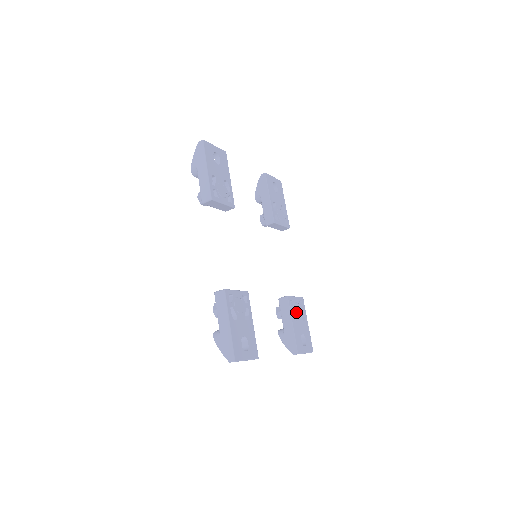
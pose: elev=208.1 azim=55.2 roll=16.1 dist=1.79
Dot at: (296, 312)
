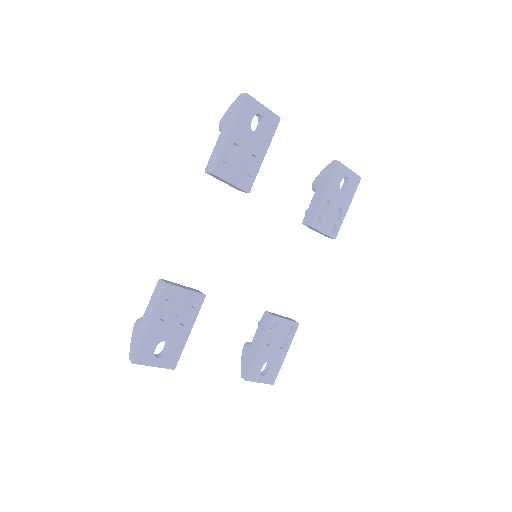
Dot at: (275, 336)
